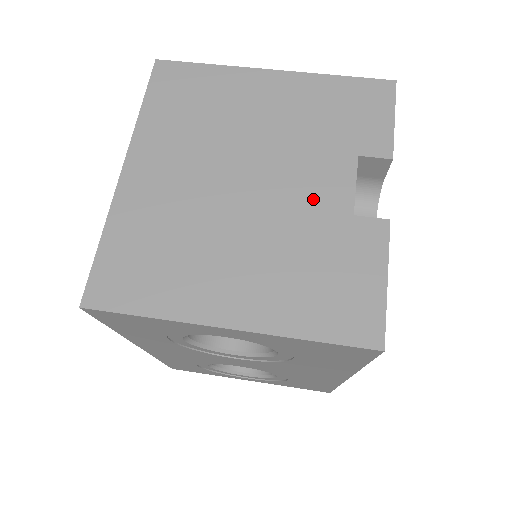
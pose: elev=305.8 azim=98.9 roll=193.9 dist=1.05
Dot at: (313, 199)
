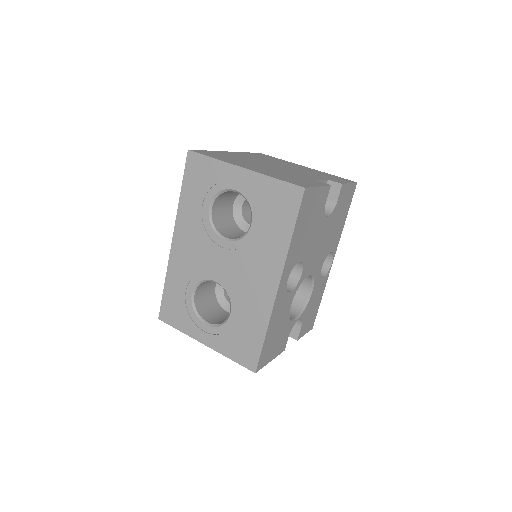
Dot at: (301, 175)
